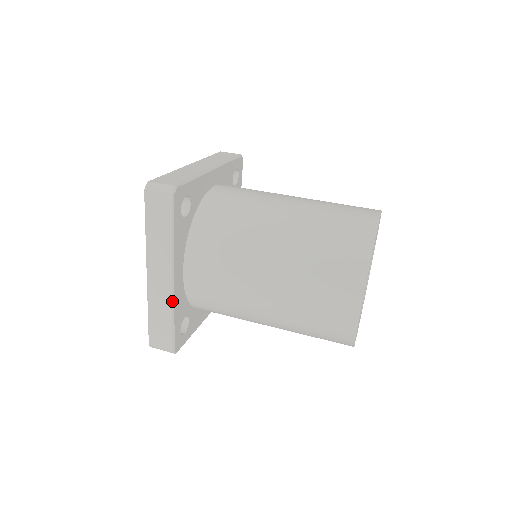
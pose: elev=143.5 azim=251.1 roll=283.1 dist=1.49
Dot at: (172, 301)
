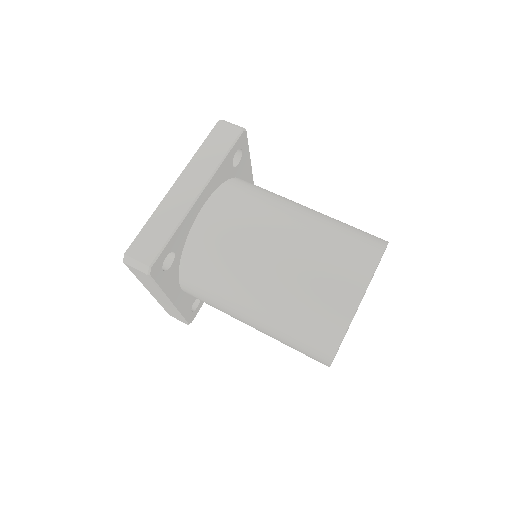
Dot at: (176, 310)
